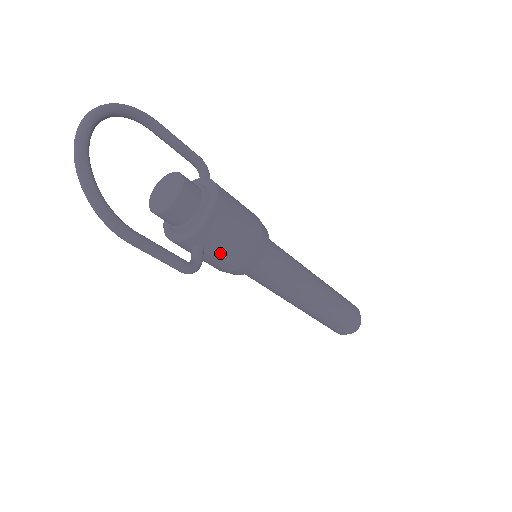
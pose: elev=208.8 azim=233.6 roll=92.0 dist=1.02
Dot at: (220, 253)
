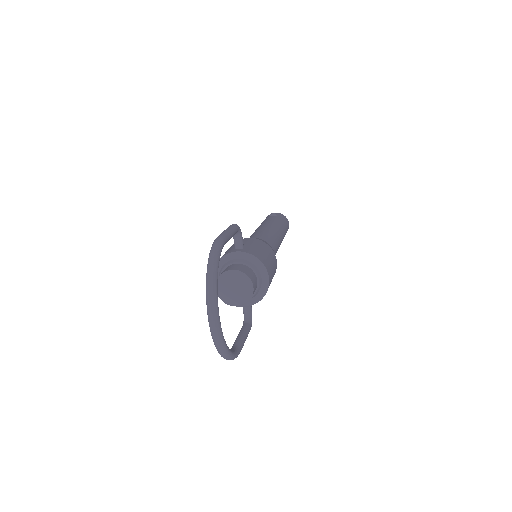
Dot at: occluded
